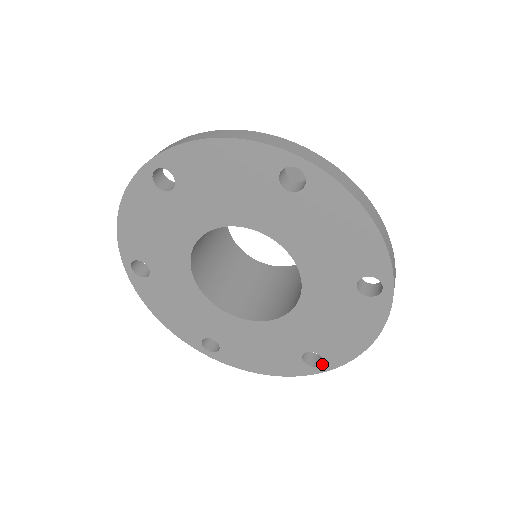
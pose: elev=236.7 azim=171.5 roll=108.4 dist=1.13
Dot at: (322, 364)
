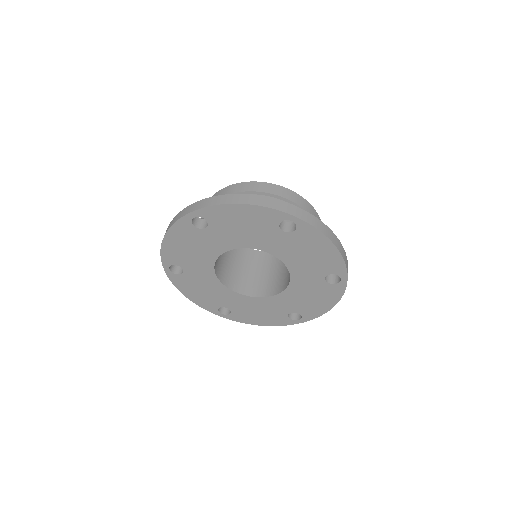
Dot at: (301, 319)
